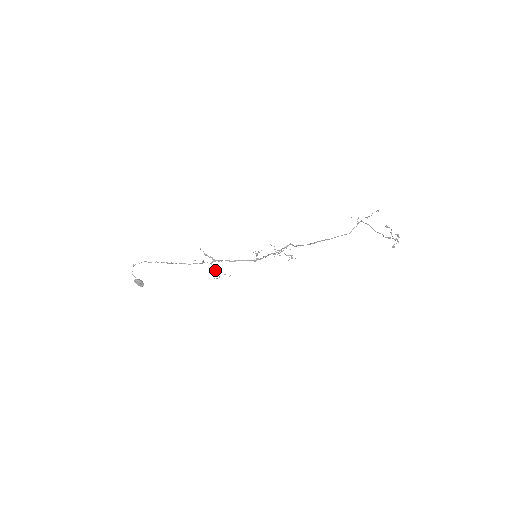
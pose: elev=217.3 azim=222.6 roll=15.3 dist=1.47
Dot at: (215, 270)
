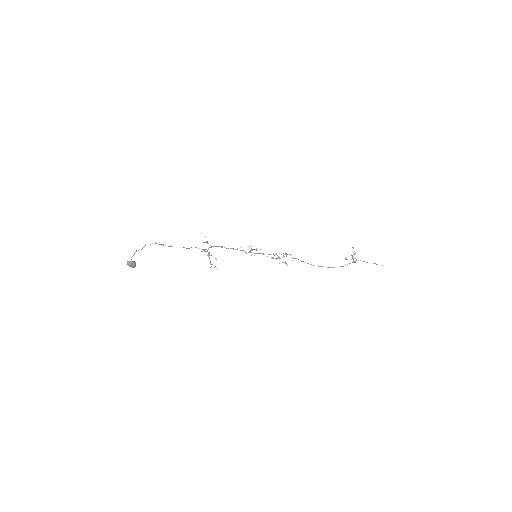
Dot at: occluded
